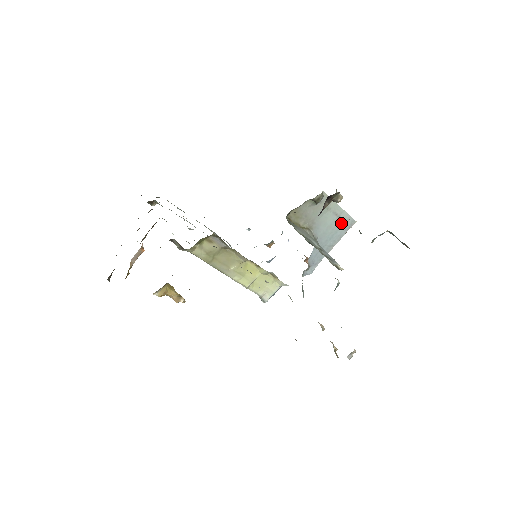
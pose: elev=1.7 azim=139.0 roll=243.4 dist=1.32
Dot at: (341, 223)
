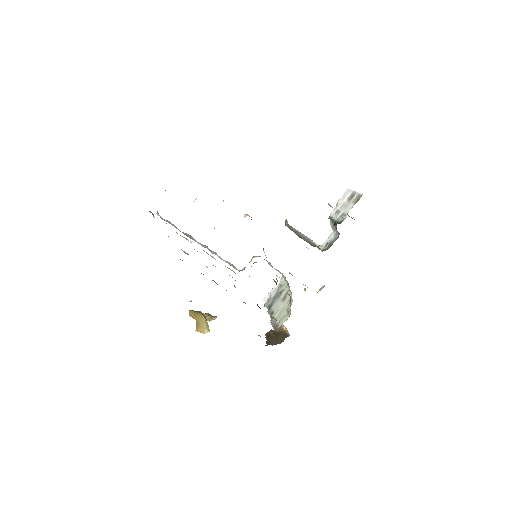
Dot at: occluded
